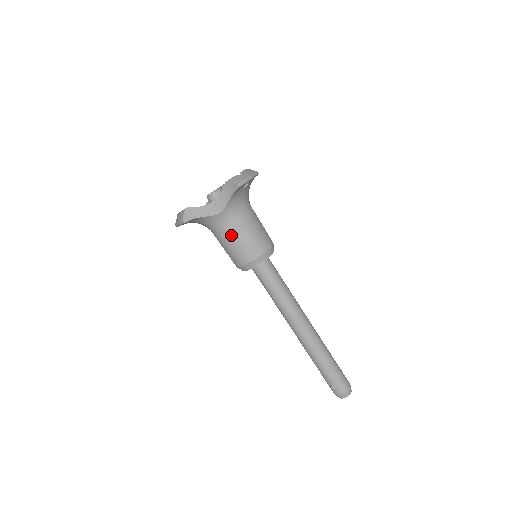
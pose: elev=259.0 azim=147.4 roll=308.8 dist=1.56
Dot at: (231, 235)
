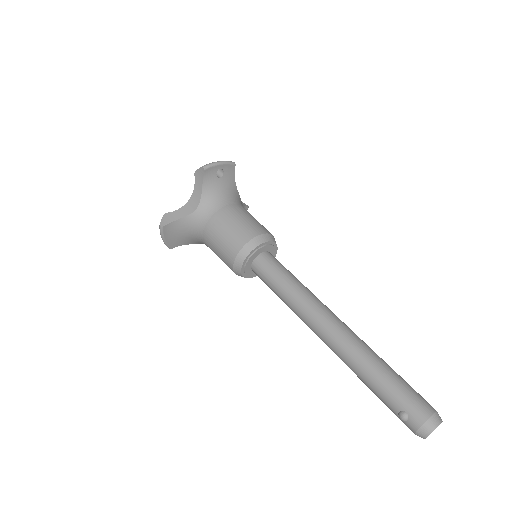
Dot at: (214, 230)
